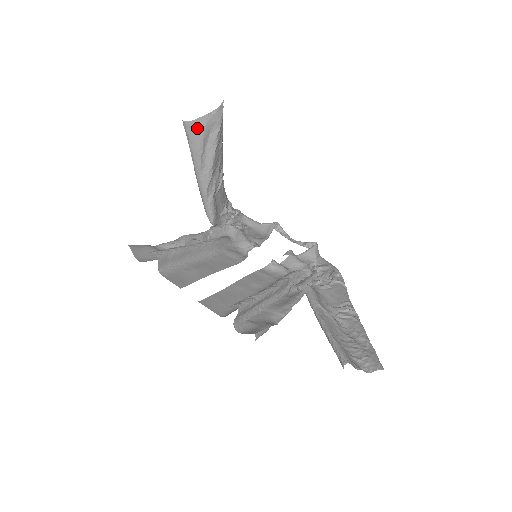
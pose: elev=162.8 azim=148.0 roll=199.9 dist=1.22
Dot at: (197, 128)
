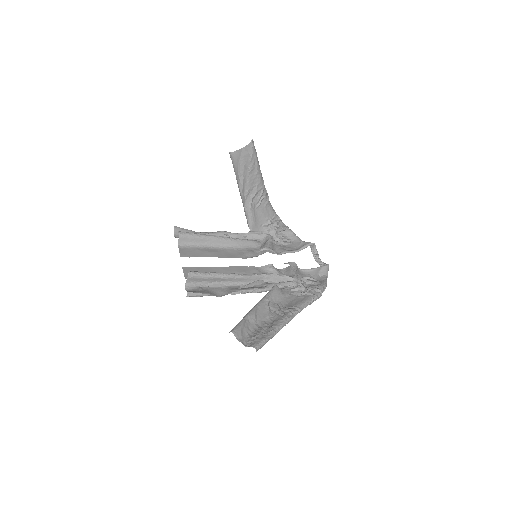
Dot at: (236, 157)
